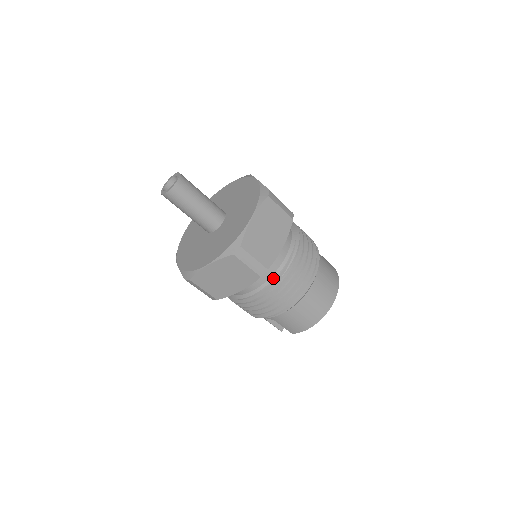
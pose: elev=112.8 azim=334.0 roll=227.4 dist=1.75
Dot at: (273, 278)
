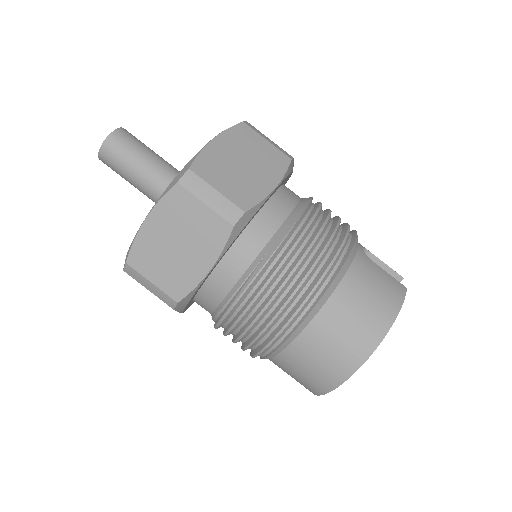
Dot at: (218, 310)
